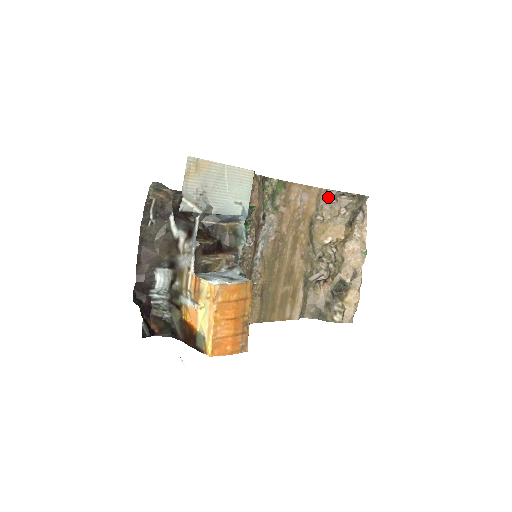
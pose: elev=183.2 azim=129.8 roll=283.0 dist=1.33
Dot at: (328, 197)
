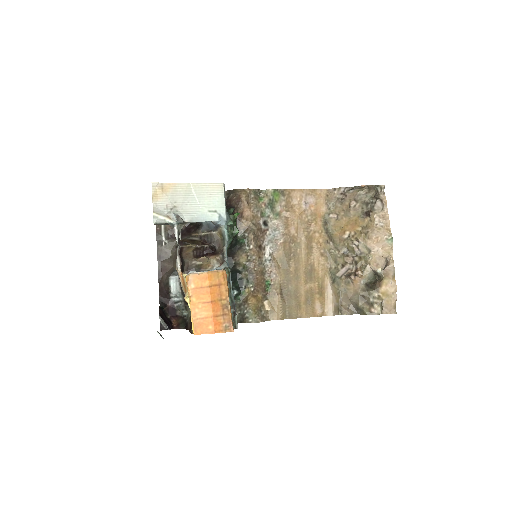
Dot at: (338, 195)
